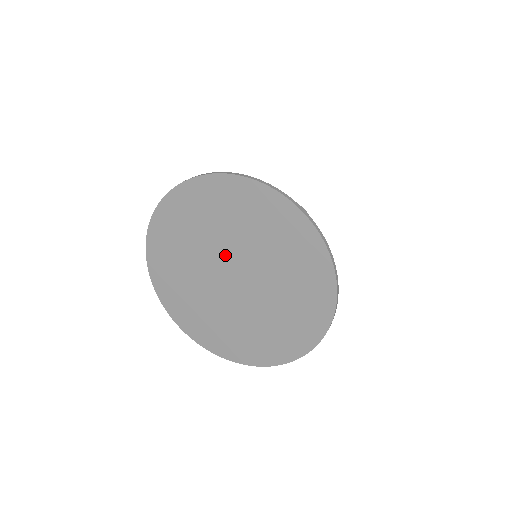
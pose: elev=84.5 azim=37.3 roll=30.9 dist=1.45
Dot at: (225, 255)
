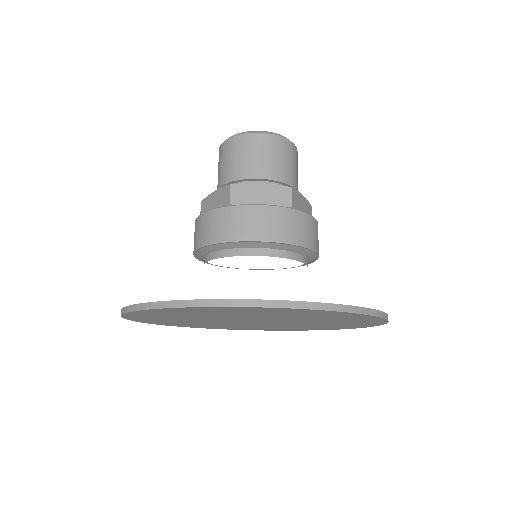
Dot at: (227, 320)
